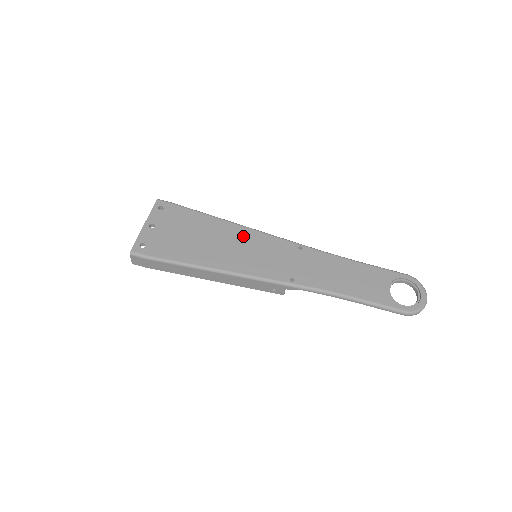
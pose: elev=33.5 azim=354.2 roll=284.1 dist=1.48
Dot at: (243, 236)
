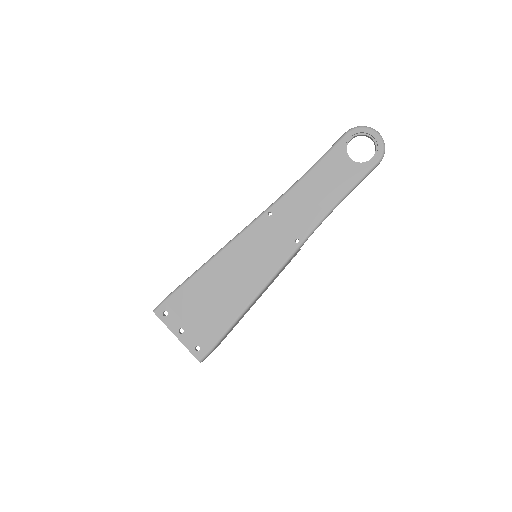
Dot at: (232, 257)
